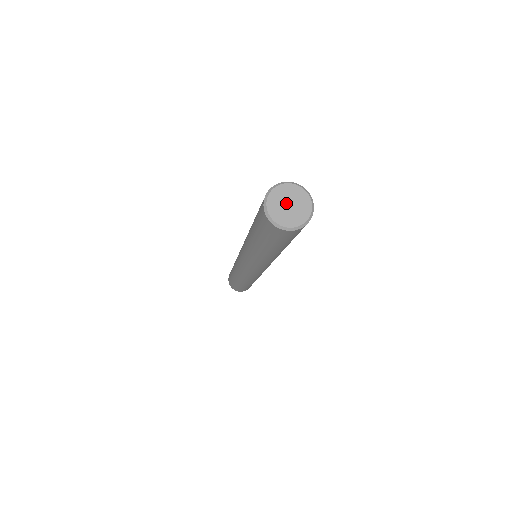
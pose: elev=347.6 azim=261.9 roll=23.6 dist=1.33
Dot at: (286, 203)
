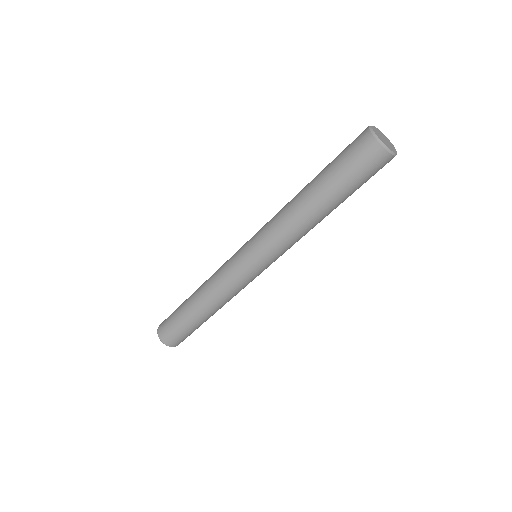
Dot at: (382, 137)
